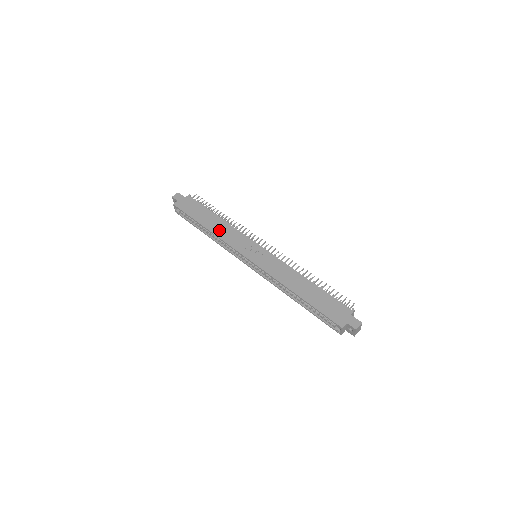
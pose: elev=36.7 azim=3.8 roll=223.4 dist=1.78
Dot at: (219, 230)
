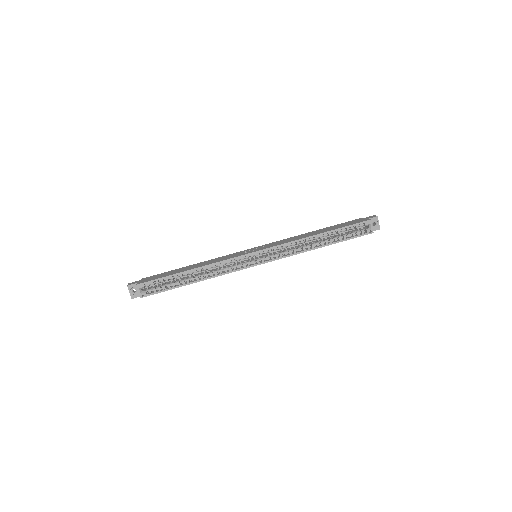
Dot at: (205, 263)
